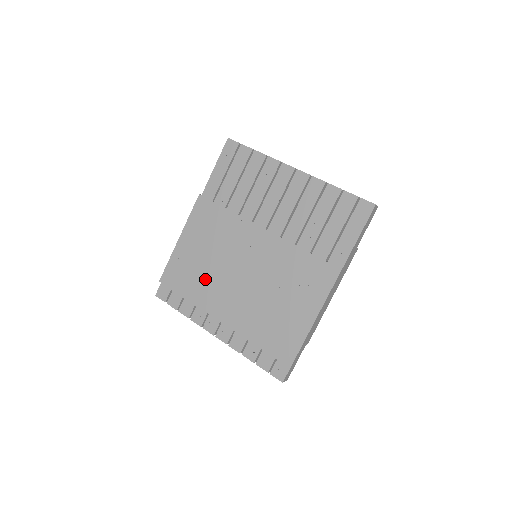
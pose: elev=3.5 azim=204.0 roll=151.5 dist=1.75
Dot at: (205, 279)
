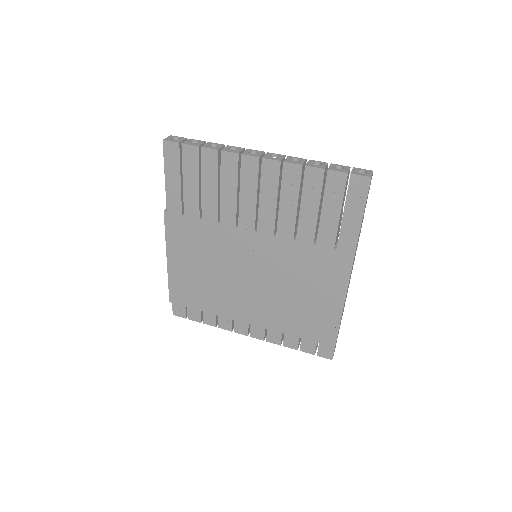
Dot at: (214, 291)
